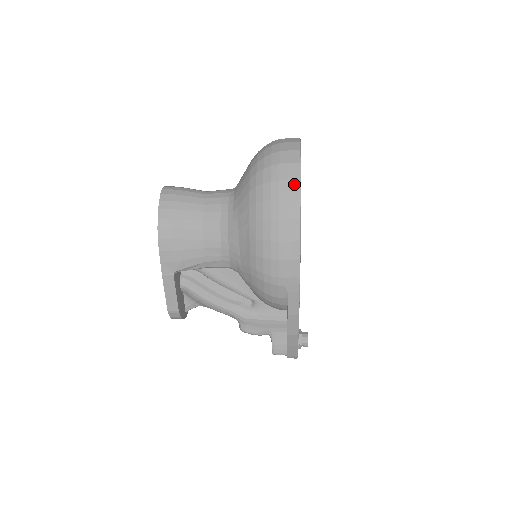
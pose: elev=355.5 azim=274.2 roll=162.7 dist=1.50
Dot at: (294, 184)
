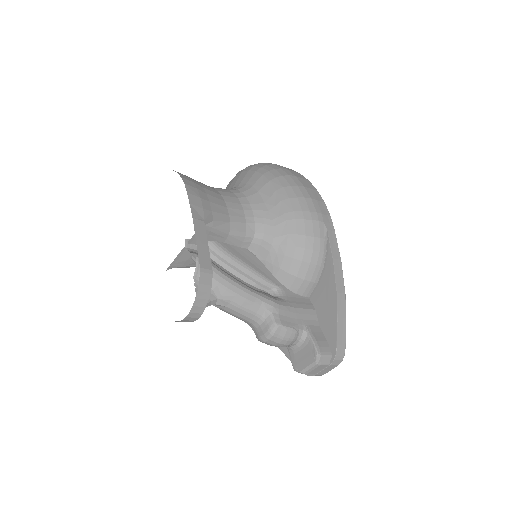
Dot at: occluded
